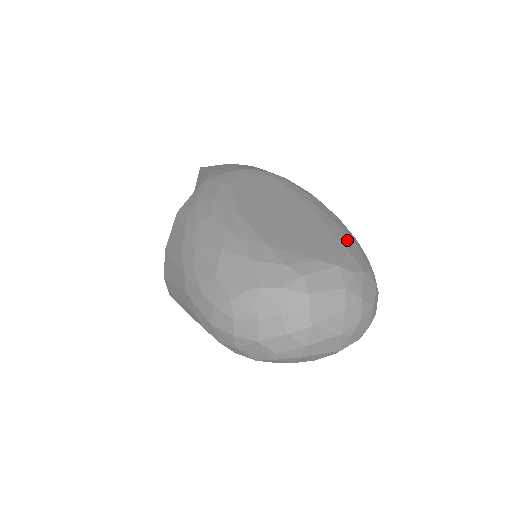
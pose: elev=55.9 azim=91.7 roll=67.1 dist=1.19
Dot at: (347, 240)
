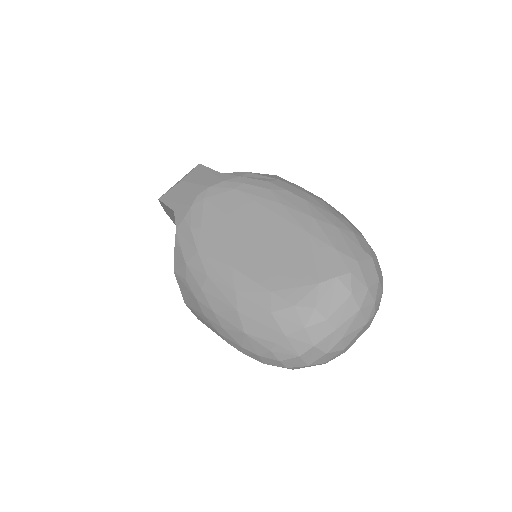
Dot at: (329, 233)
